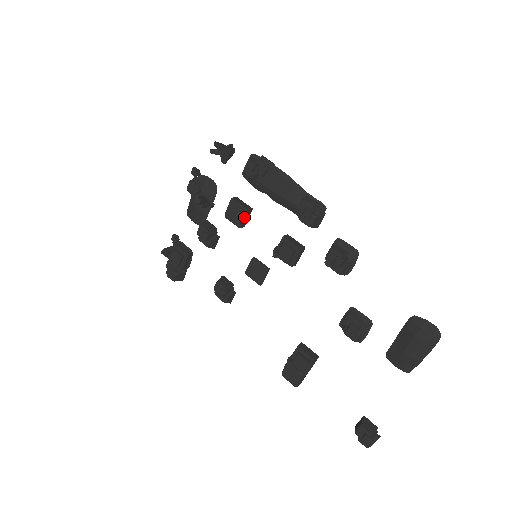
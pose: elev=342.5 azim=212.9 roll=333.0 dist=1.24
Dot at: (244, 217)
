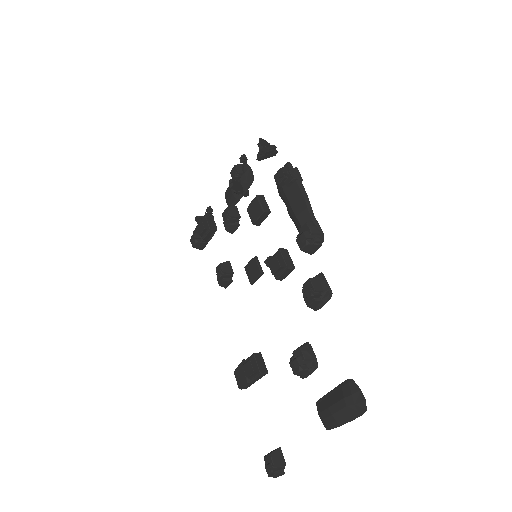
Dot at: (259, 216)
